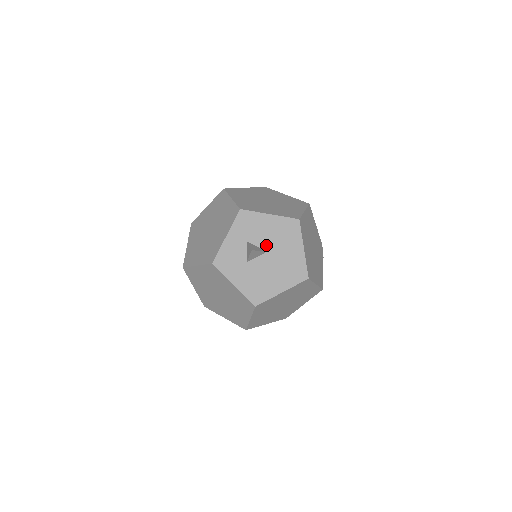
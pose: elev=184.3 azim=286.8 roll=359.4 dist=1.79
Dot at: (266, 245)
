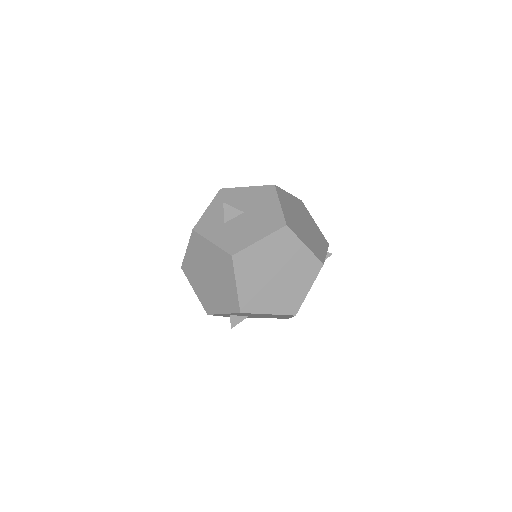
Dot at: (243, 208)
